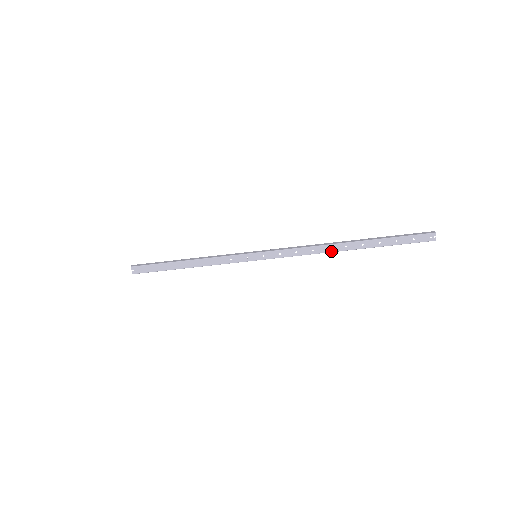
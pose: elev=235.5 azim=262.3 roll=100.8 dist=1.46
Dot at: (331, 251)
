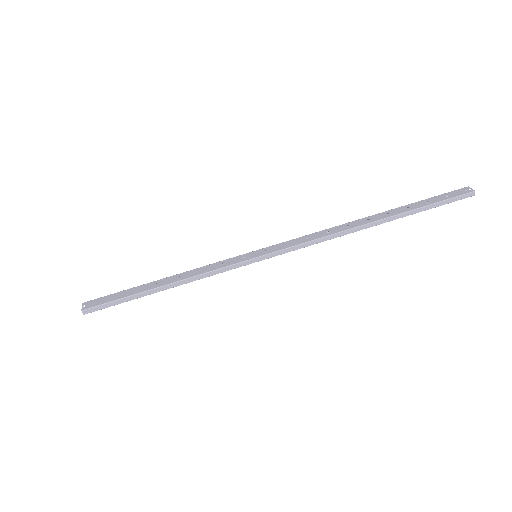
Dot at: (352, 227)
